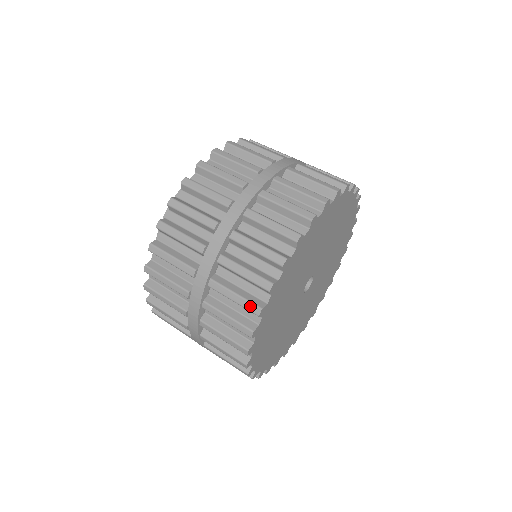
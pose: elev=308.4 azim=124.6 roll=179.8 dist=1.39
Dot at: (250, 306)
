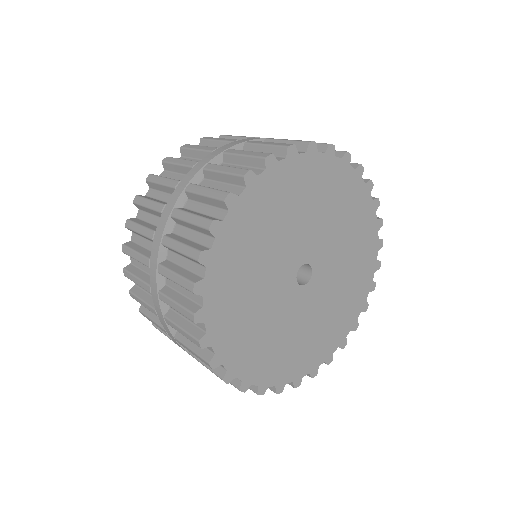
Dot at: (186, 283)
